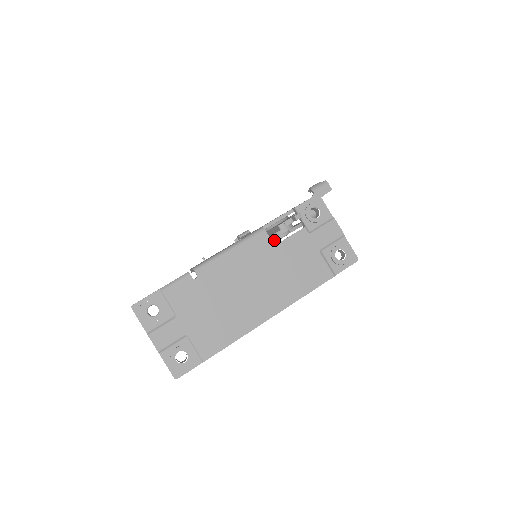
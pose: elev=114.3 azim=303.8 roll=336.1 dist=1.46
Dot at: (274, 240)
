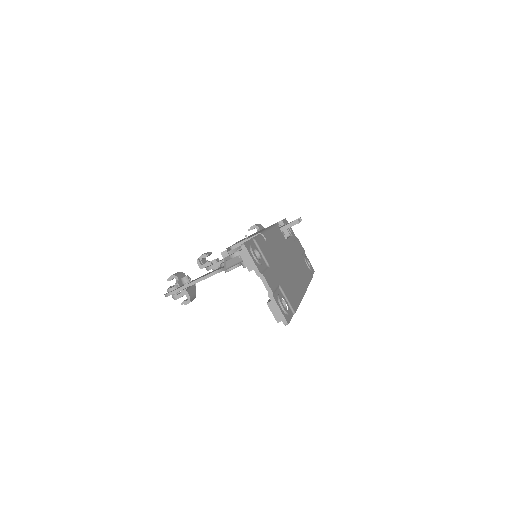
Dot at: occluded
